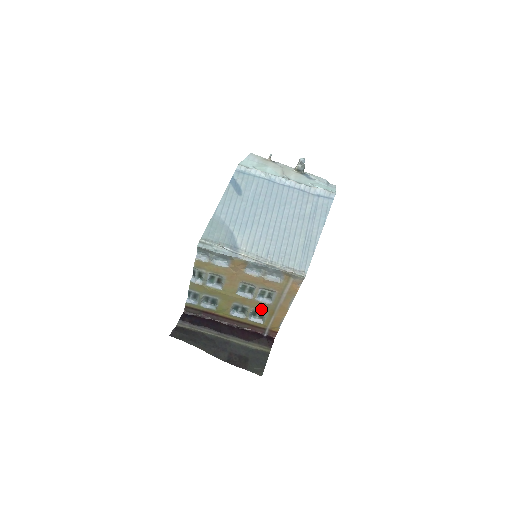
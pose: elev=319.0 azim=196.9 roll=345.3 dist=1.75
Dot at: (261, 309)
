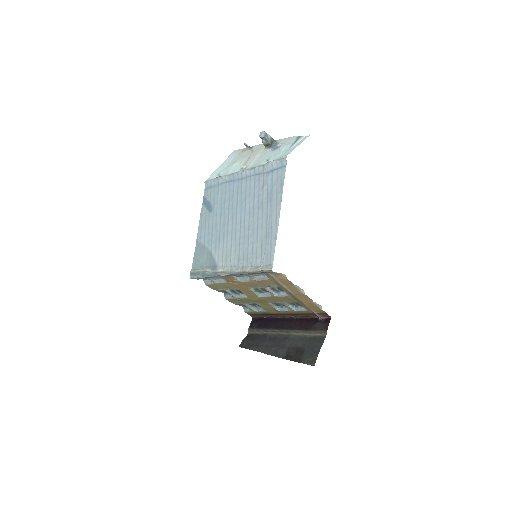
Dot at: (290, 301)
